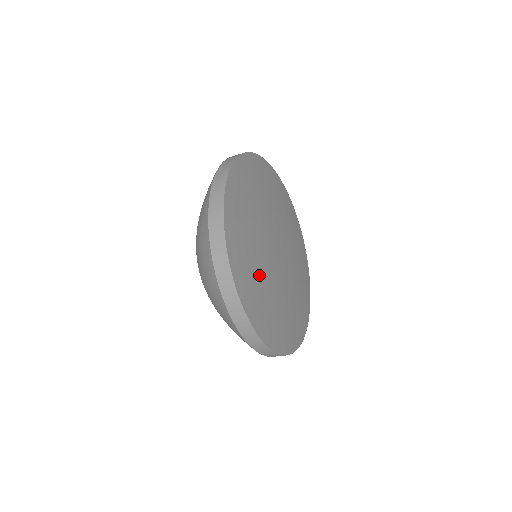
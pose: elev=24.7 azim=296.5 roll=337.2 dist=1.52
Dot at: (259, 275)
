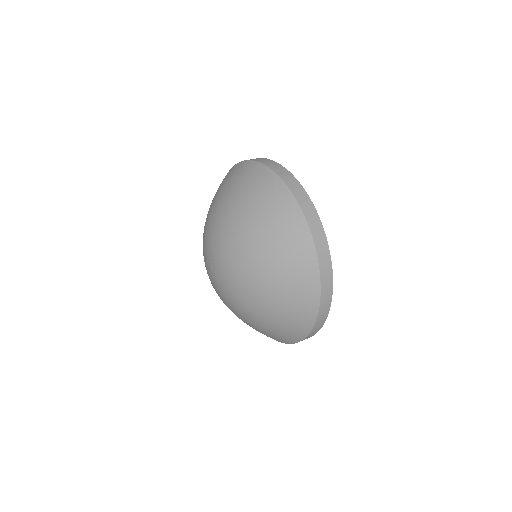
Dot at: occluded
